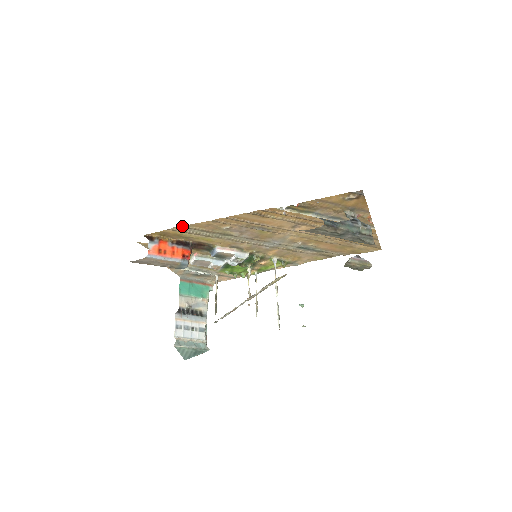
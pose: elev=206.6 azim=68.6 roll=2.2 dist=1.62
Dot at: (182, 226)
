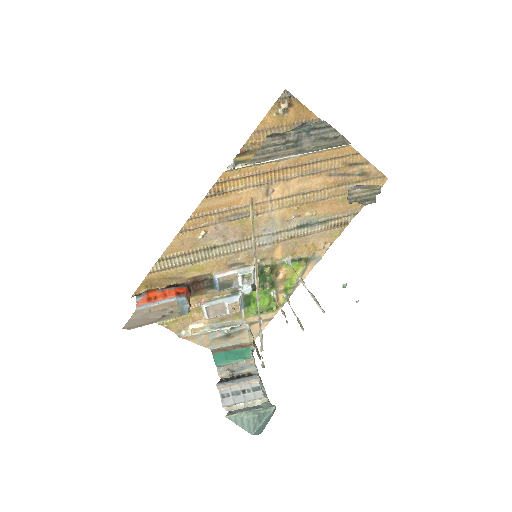
Dot at: (158, 259)
